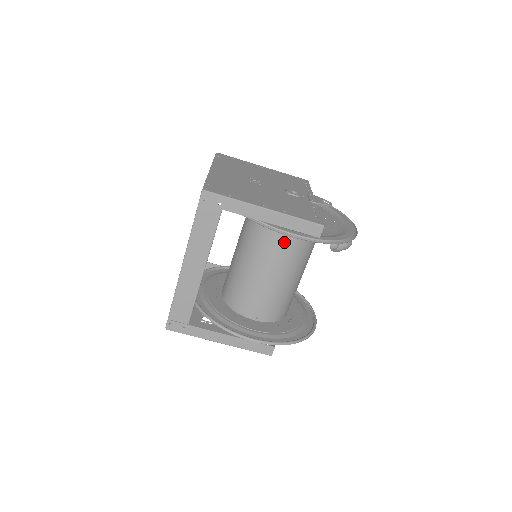
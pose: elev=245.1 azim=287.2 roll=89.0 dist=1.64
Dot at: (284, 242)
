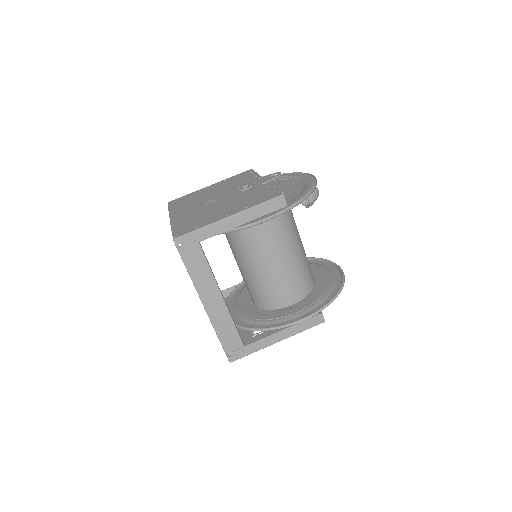
Dot at: (266, 230)
